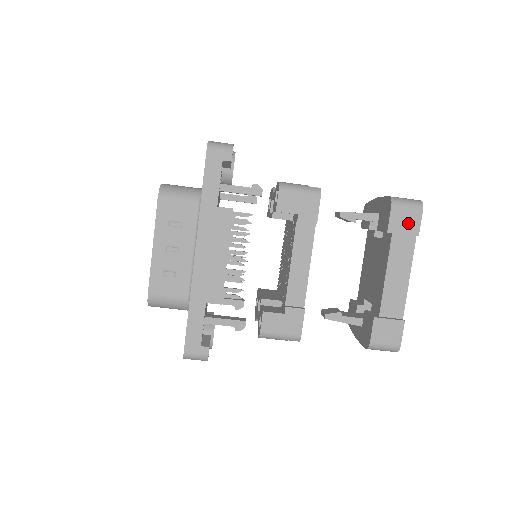
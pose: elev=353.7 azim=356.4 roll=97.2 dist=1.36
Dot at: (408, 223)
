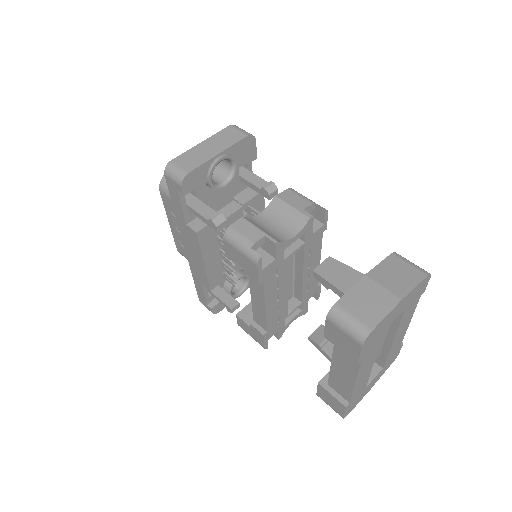
Dot at: (345, 345)
